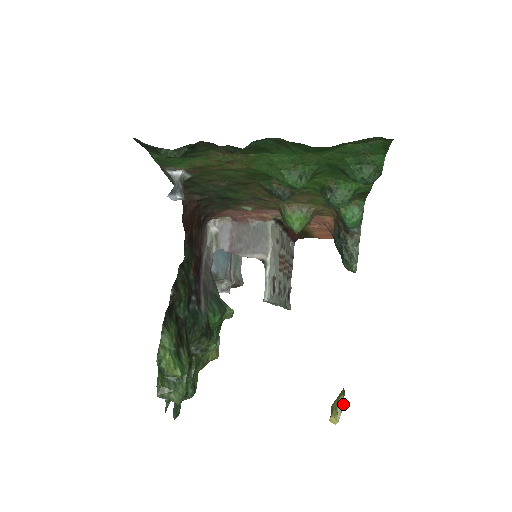
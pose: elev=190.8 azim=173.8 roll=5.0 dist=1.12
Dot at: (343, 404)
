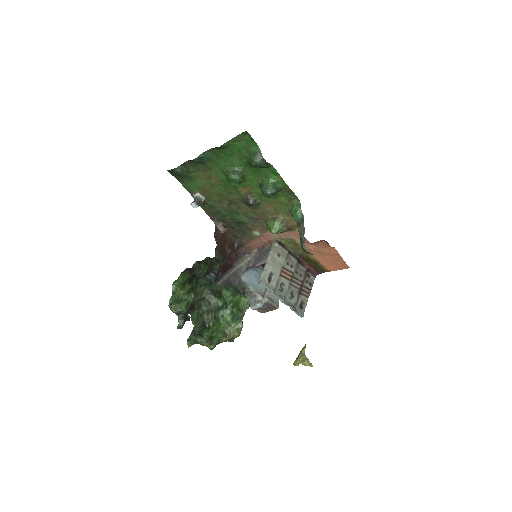
Dot at: occluded
